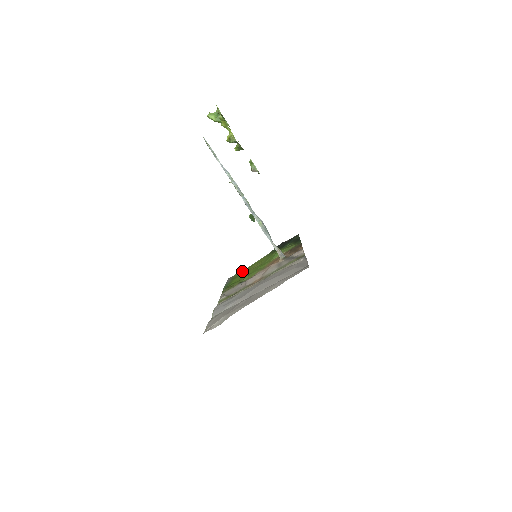
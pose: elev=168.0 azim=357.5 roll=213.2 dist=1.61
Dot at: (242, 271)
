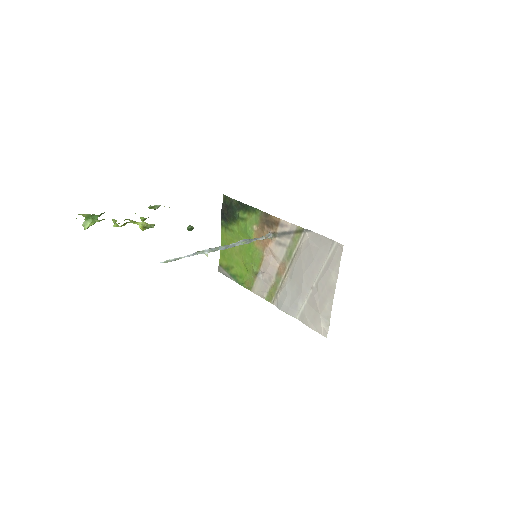
Dot at: (222, 258)
